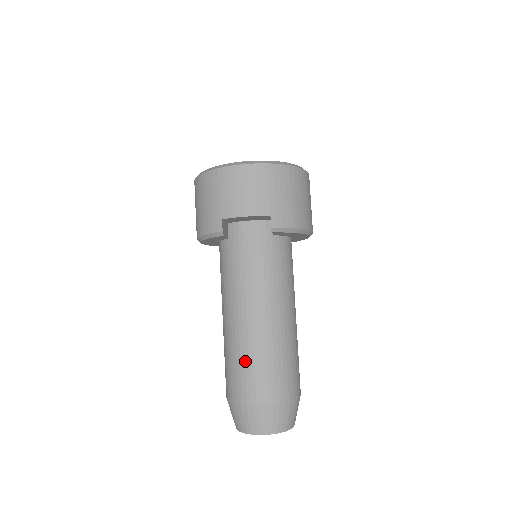
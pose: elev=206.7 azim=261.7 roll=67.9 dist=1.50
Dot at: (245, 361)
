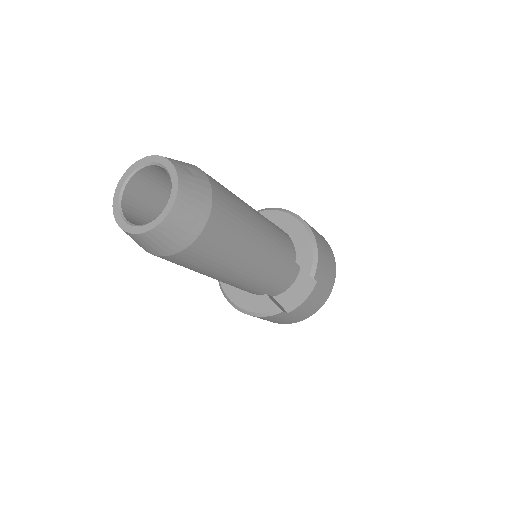
Dot at: occluded
